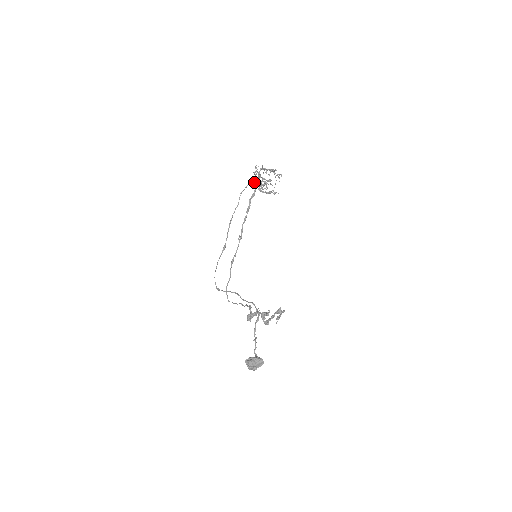
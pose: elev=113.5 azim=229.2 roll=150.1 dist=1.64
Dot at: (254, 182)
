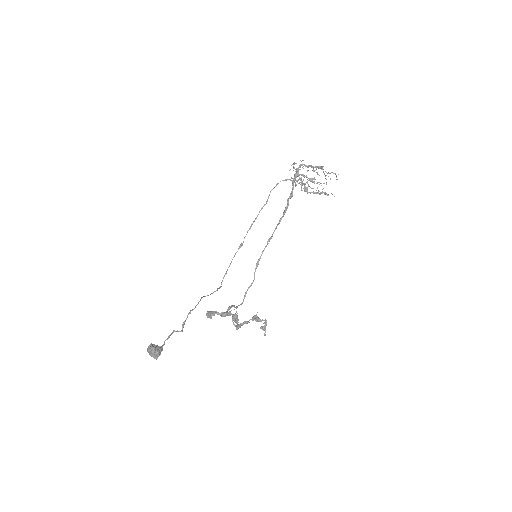
Dot at: (287, 179)
